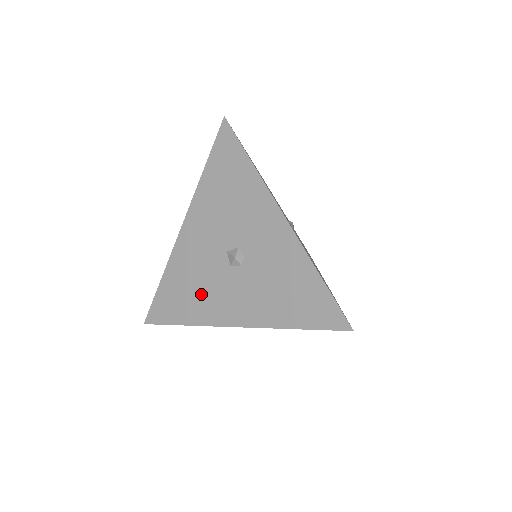
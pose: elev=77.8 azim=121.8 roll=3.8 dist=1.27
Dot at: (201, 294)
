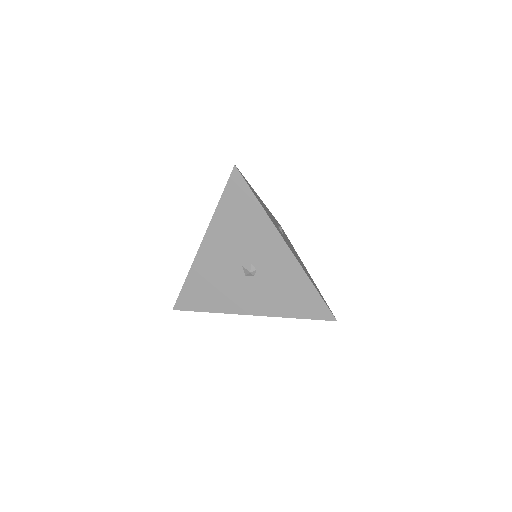
Dot at: (222, 293)
